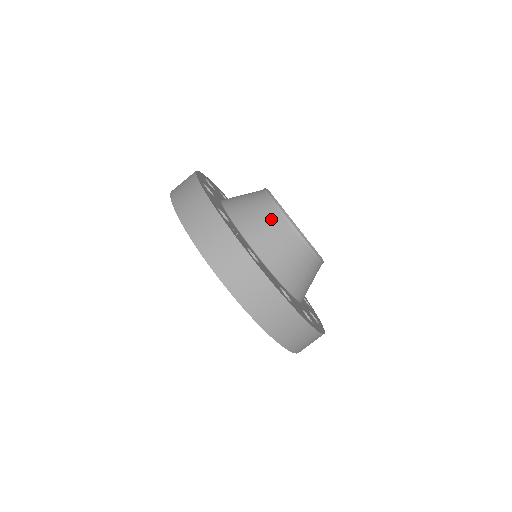
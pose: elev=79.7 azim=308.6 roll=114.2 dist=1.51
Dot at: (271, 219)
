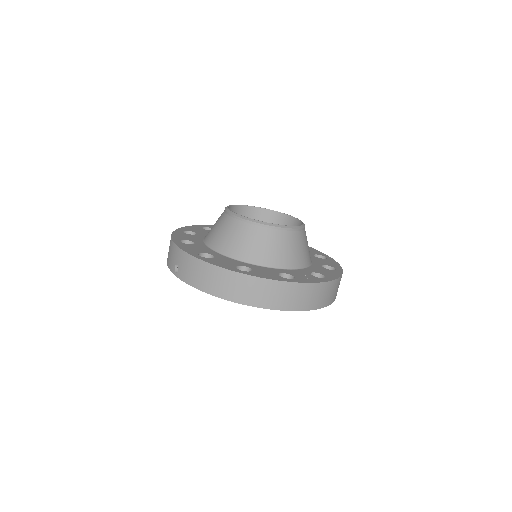
Dot at: (289, 240)
